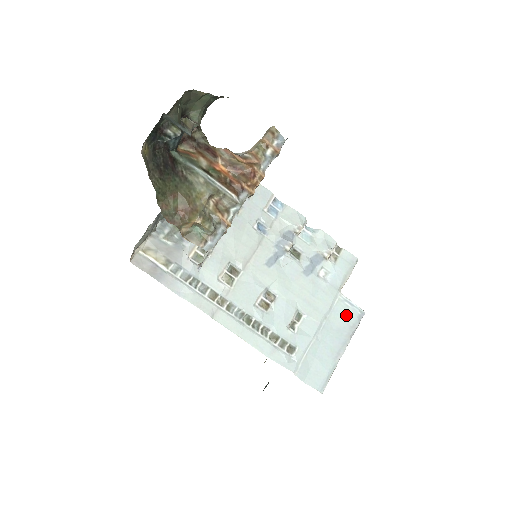
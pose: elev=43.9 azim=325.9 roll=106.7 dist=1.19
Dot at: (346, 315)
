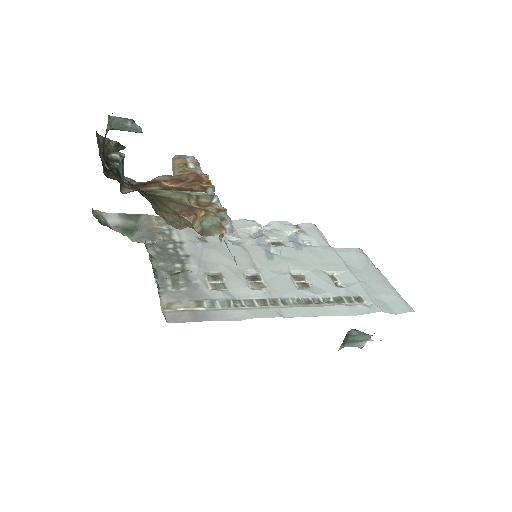
Dot at: (355, 257)
